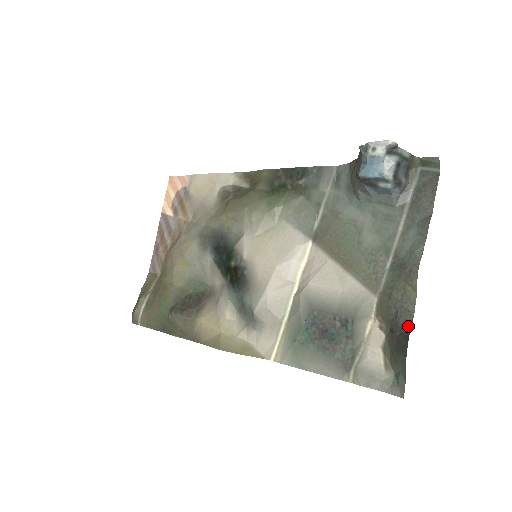
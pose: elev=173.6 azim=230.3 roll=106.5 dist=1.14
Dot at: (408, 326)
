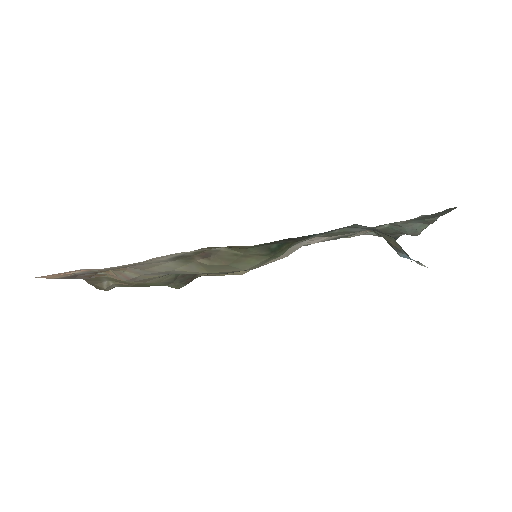
Dot at: (396, 238)
